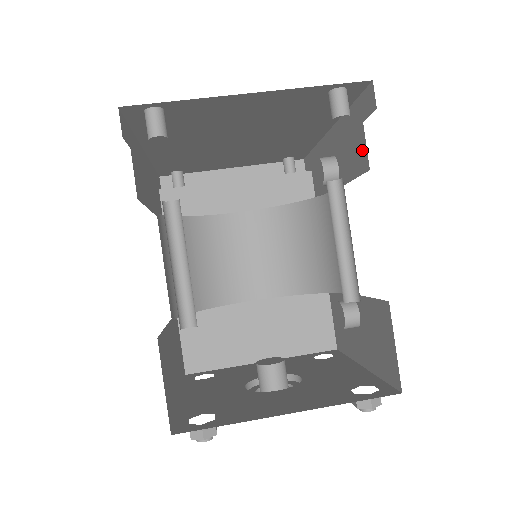
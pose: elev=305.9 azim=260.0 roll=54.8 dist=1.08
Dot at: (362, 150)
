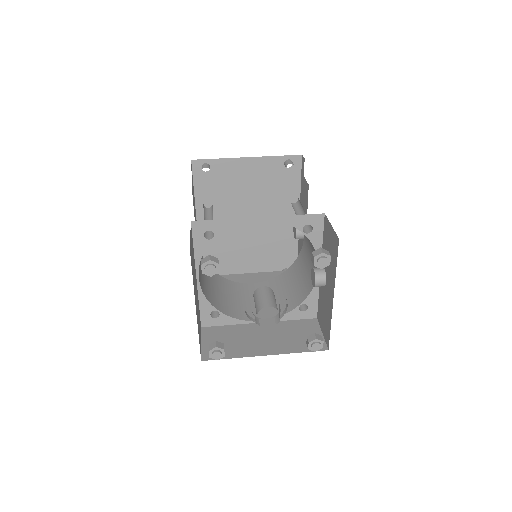
Dot at: (306, 186)
